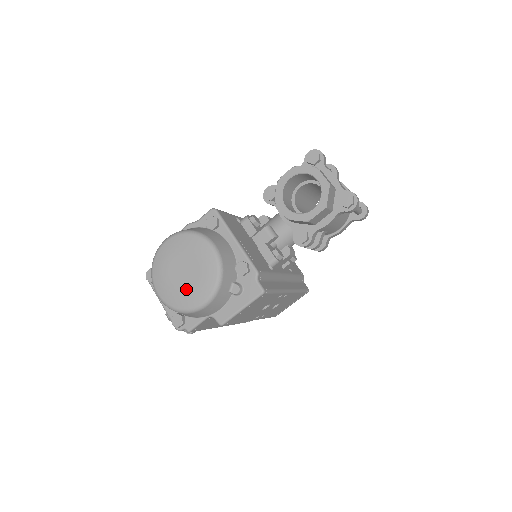
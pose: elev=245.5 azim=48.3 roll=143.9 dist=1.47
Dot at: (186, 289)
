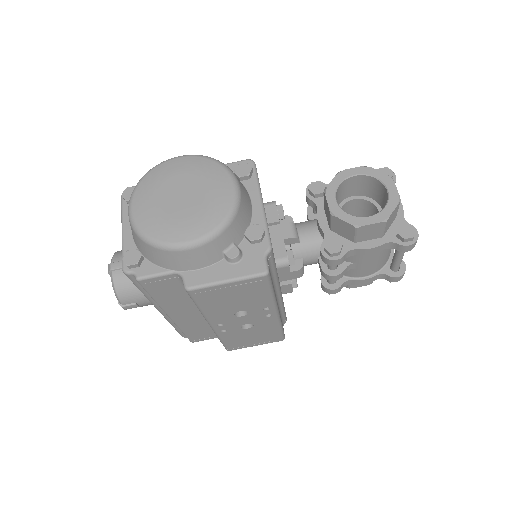
Dot at: (174, 216)
